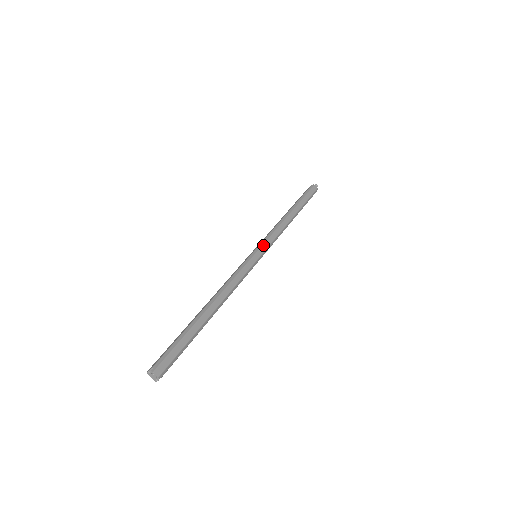
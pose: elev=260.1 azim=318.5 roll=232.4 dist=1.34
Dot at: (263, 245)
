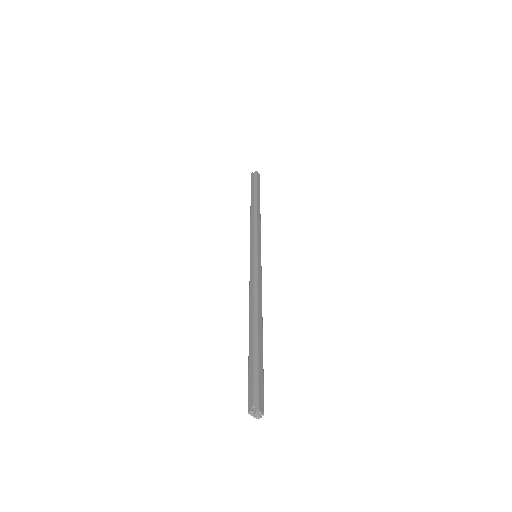
Dot at: (257, 243)
